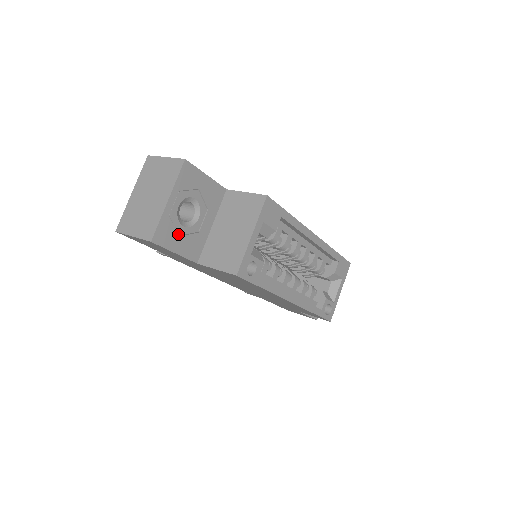
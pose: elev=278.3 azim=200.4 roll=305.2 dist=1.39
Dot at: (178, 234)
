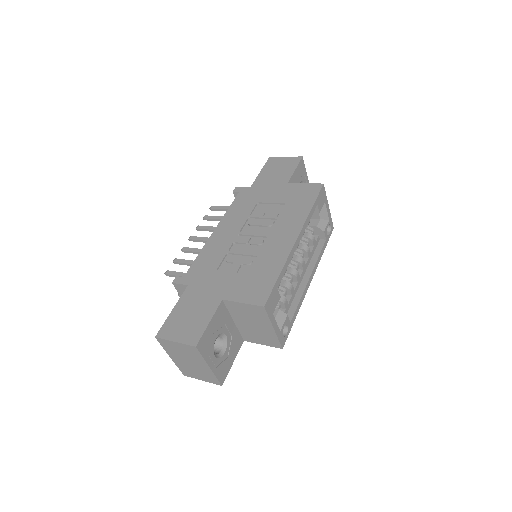
Dot at: (226, 359)
